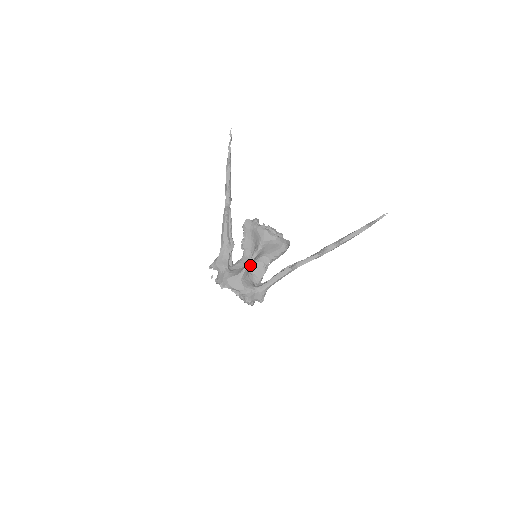
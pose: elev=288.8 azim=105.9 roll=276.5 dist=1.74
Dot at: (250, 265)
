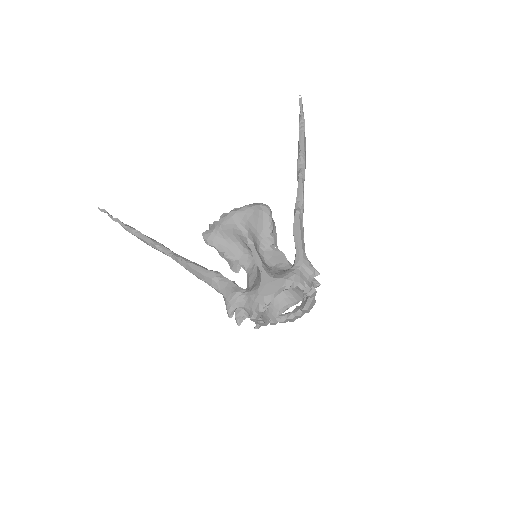
Dot at: (260, 258)
